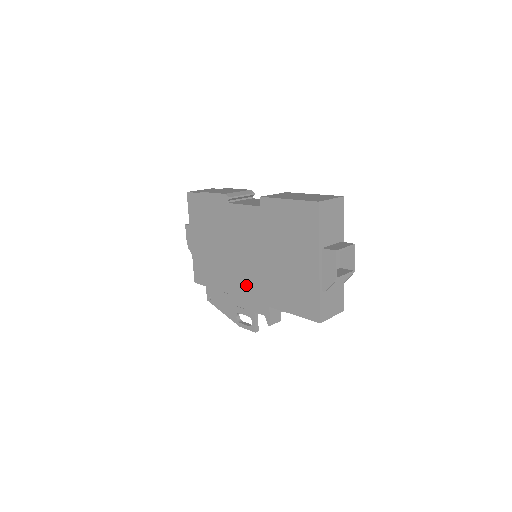
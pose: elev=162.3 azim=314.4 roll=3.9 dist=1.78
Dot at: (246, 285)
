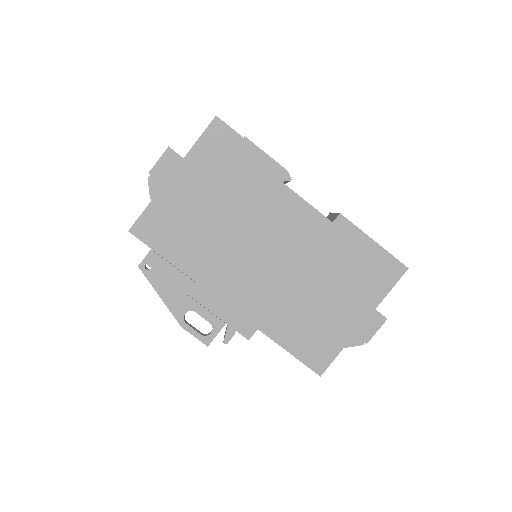
Dot at: (238, 288)
